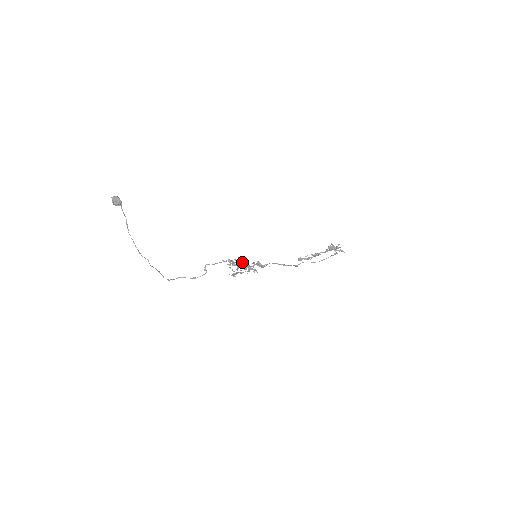
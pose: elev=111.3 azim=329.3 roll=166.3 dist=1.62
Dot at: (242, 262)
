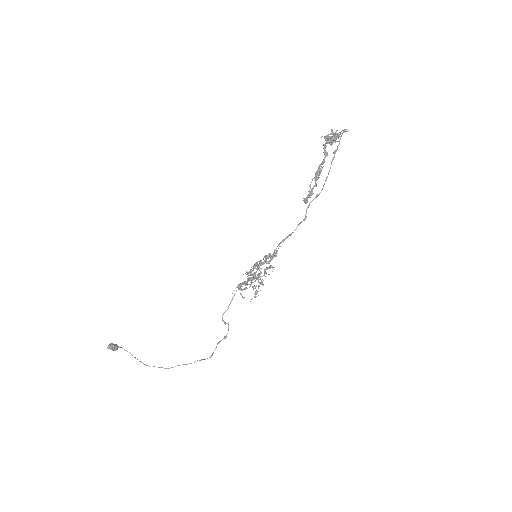
Dot at: occluded
